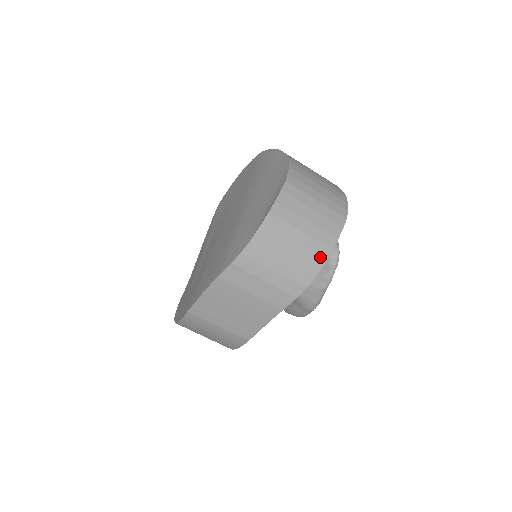
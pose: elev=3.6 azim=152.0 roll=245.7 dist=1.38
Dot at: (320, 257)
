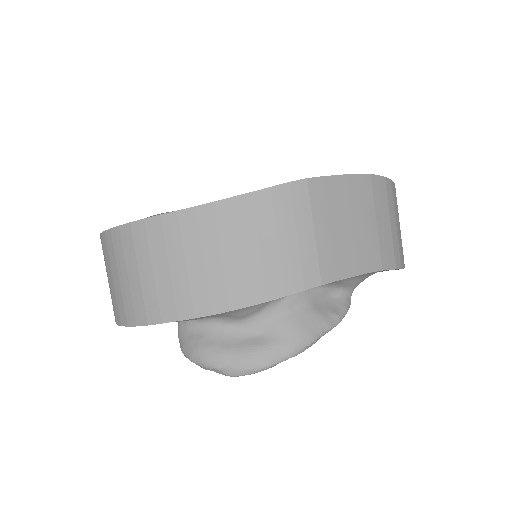
Dot at: occluded
